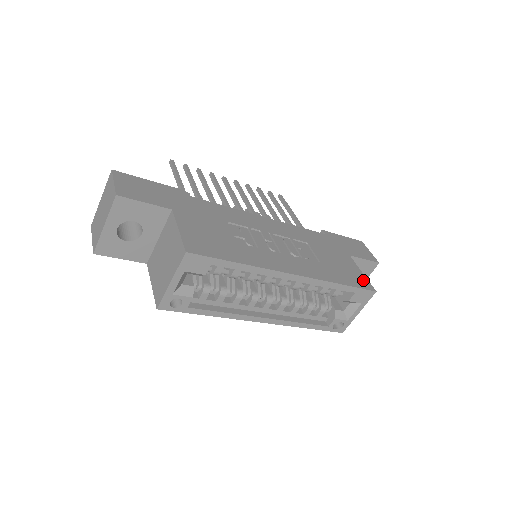
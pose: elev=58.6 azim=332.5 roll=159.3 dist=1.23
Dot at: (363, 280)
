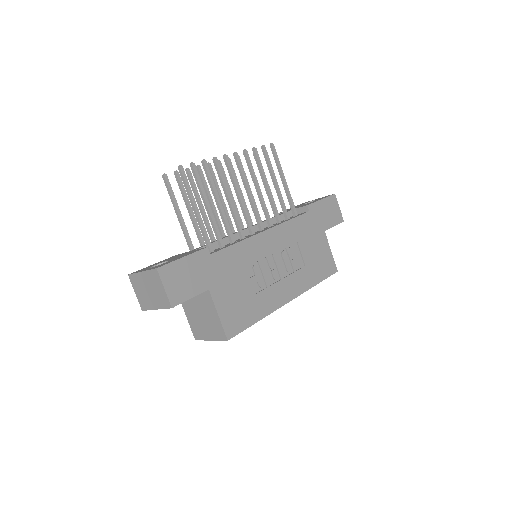
Dot at: (331, 263)
